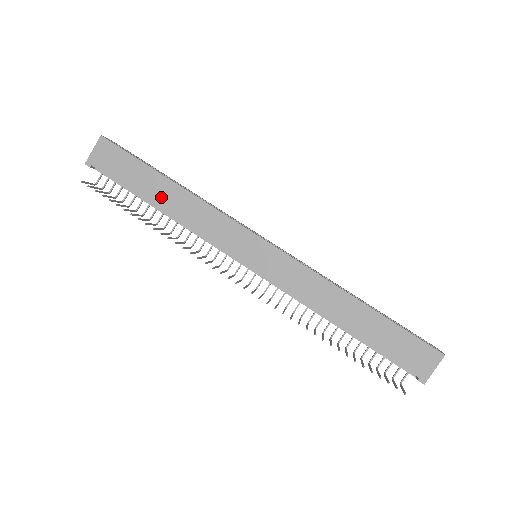
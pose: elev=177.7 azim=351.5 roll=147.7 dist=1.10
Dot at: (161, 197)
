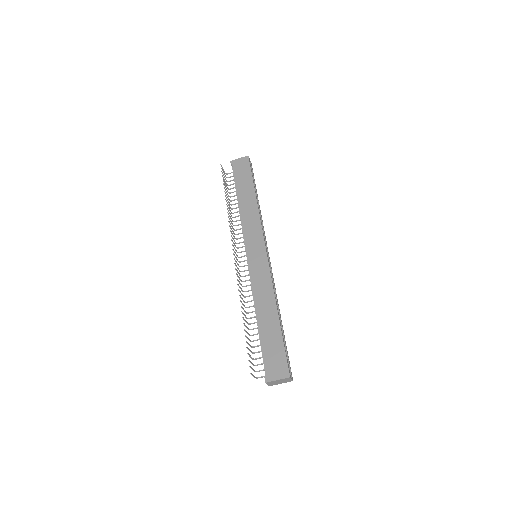
Dot at: (244, 197)
